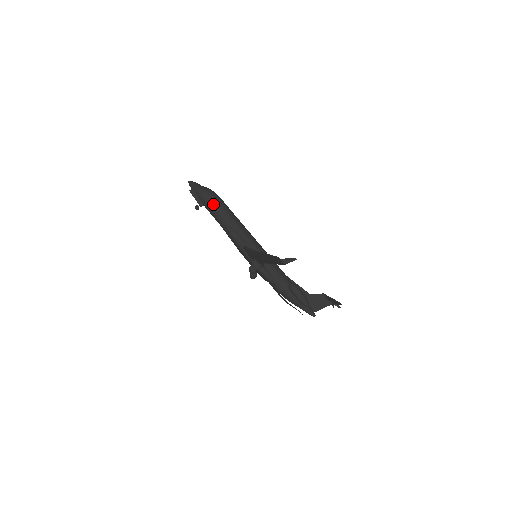
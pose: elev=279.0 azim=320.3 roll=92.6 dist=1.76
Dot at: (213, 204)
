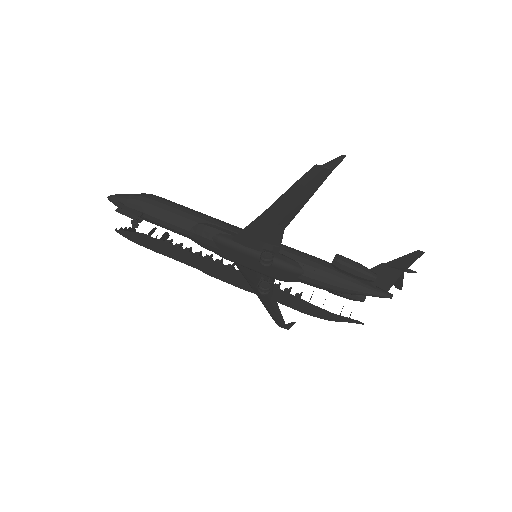
Dot at: (159, 205)
